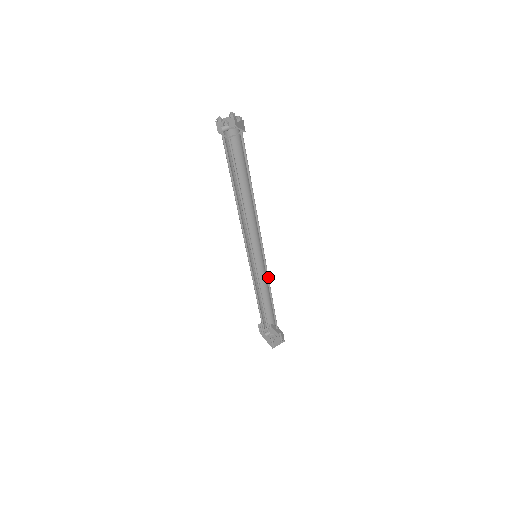
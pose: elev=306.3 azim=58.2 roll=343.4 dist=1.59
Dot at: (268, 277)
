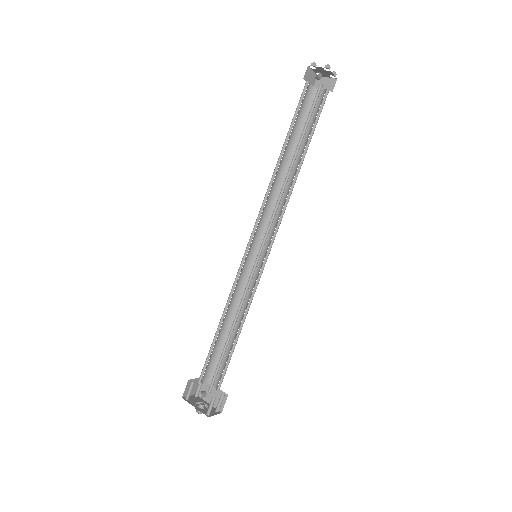
Dot at: (253, 294)
